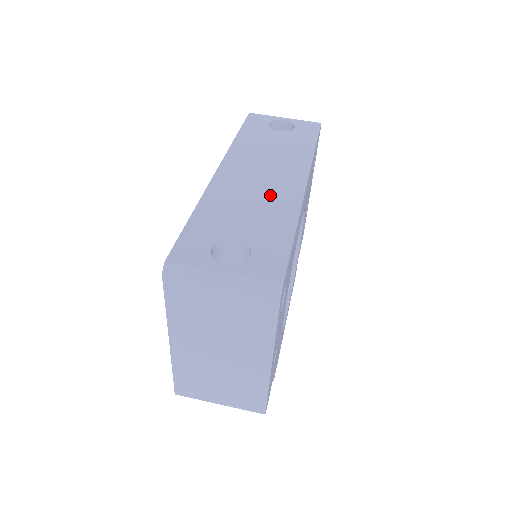
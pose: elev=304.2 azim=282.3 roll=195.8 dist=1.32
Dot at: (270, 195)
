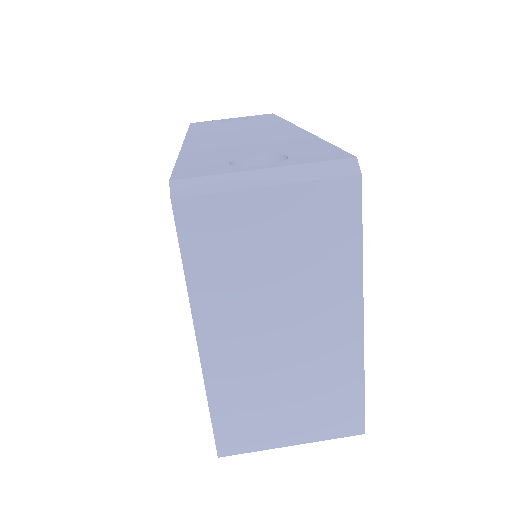
Dot at: (265, 136)
